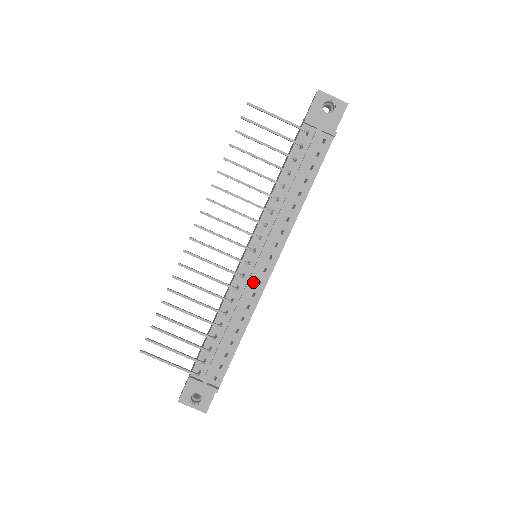
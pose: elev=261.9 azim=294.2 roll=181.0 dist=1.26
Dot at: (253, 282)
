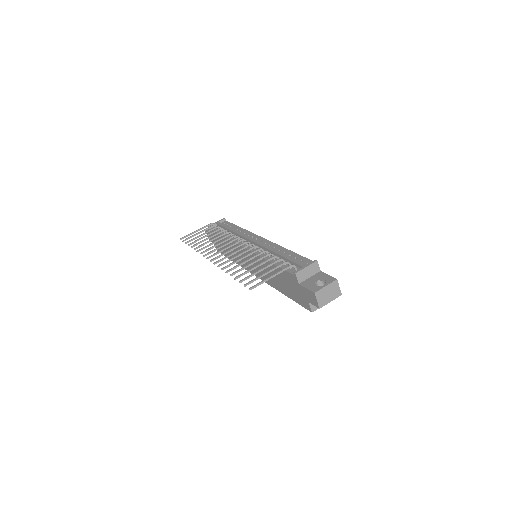
Dot at: occluded
